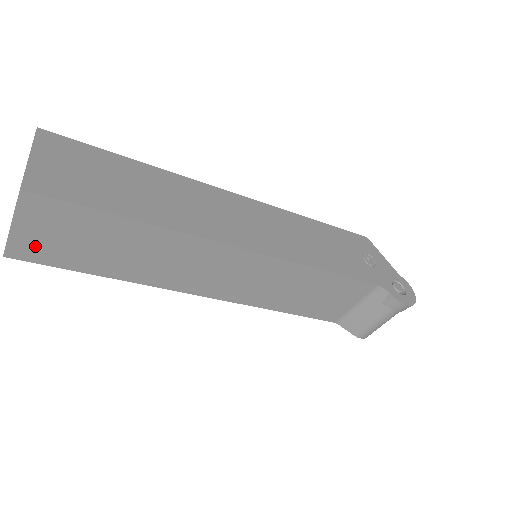
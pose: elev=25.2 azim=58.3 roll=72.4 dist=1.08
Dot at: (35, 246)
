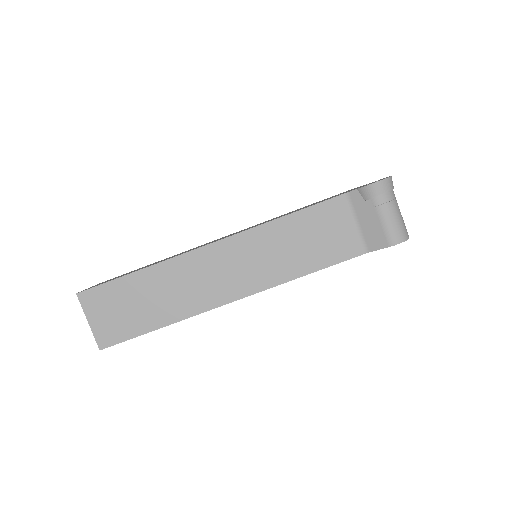
Dot at: (108, 330)
